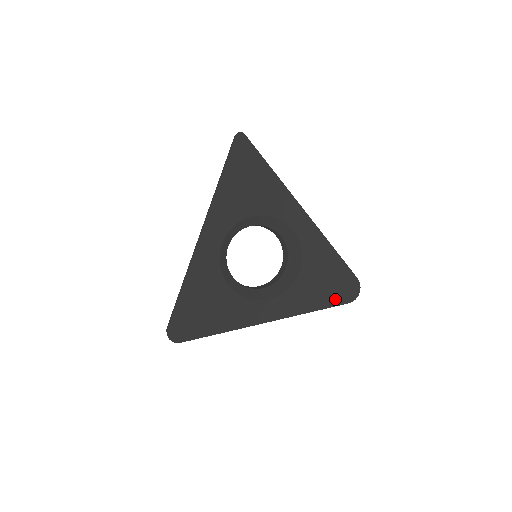
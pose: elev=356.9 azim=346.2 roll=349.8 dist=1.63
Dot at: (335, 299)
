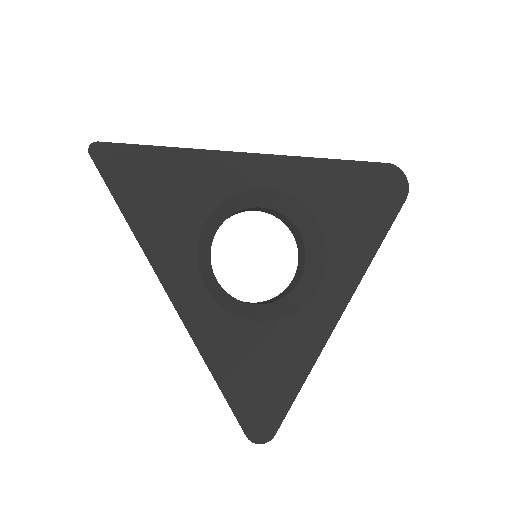
Dot at: (387, 211)
